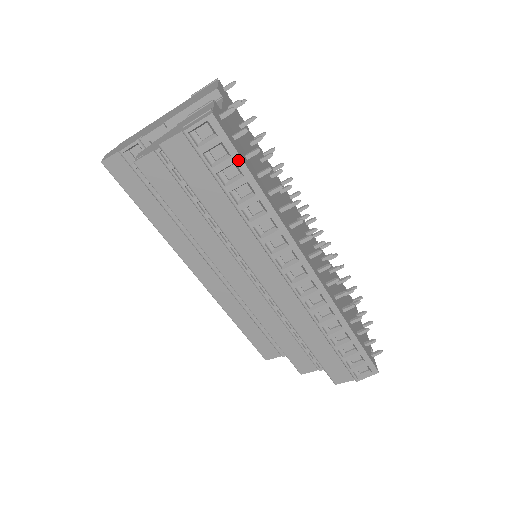
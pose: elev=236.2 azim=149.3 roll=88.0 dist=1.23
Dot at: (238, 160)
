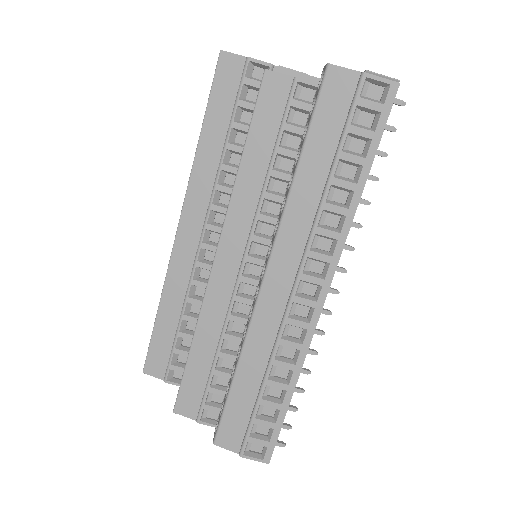
Dot at: (376, 140)
